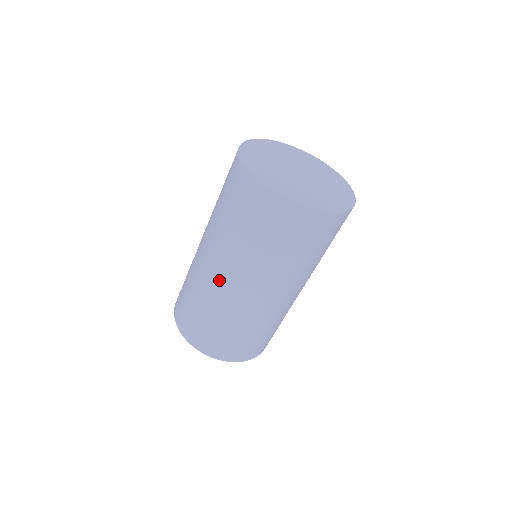
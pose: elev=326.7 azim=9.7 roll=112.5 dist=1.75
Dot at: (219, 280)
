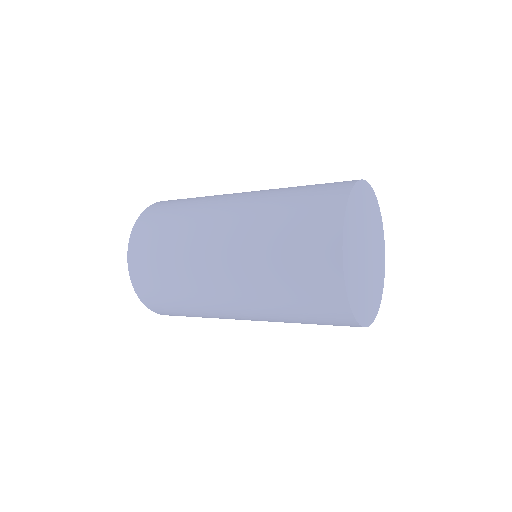
Dot at: (233, 315)
